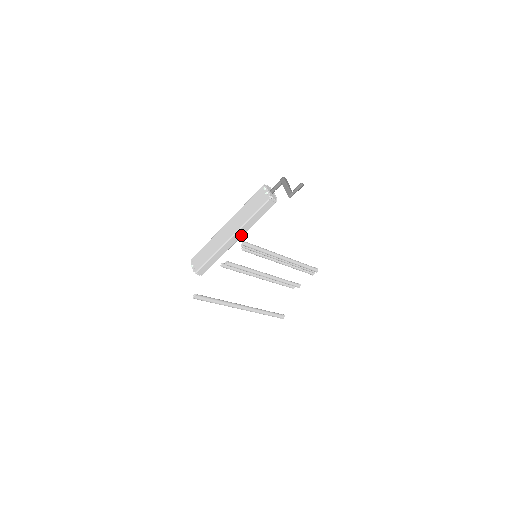
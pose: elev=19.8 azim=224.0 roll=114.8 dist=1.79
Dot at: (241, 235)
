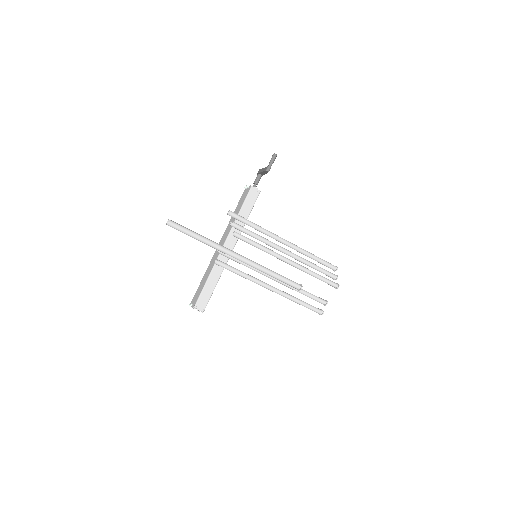
Dot at: (234, 241)
